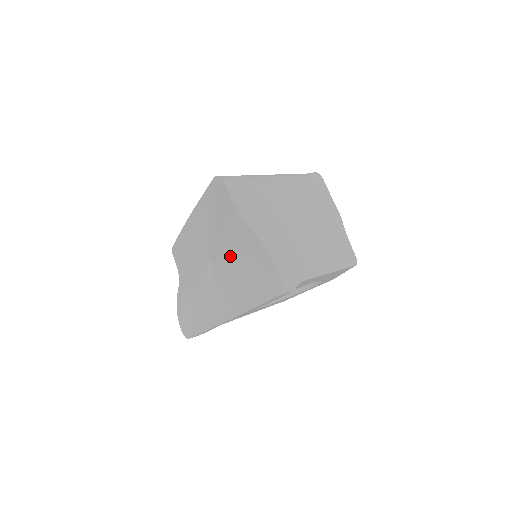
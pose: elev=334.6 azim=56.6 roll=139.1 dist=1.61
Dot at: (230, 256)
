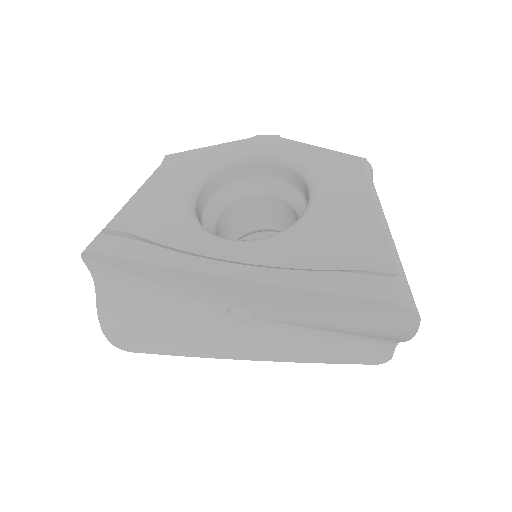
Dot at: (313, 327)
